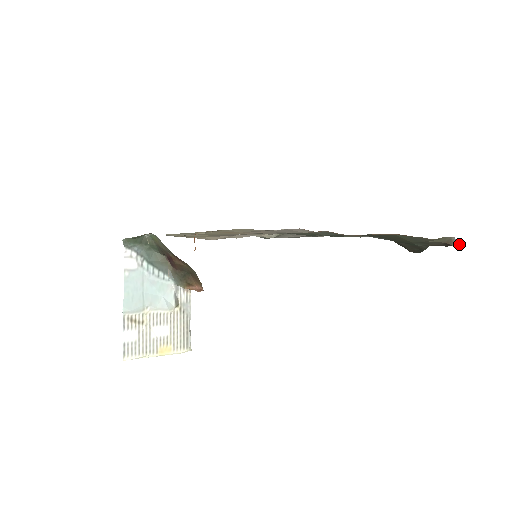
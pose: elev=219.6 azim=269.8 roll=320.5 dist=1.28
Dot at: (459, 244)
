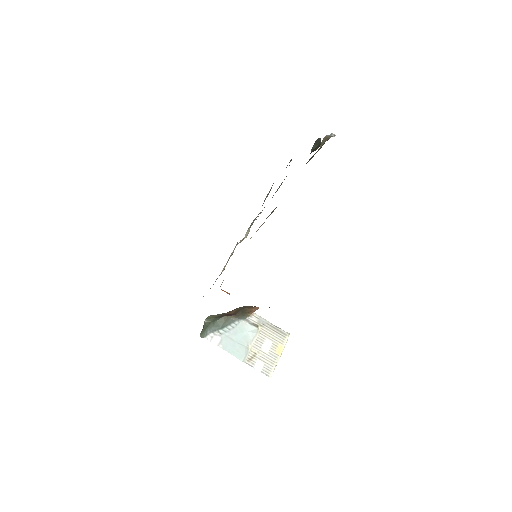
Dot at: (332, 134)
